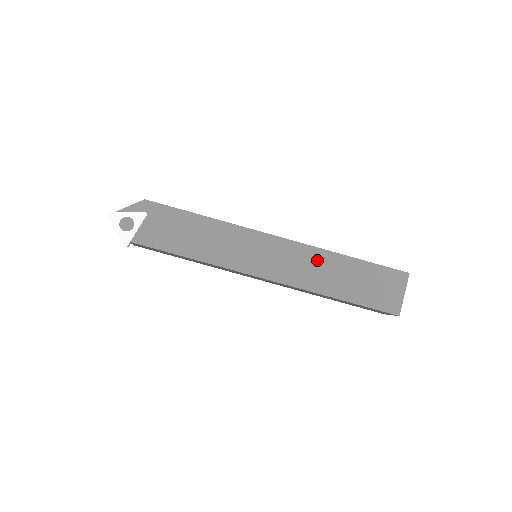
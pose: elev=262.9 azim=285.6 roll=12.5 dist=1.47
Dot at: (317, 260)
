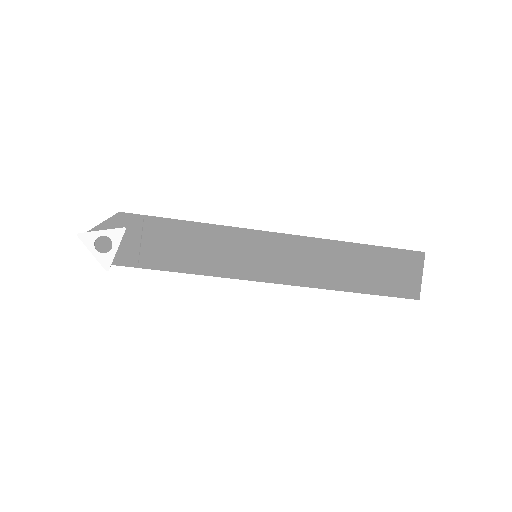
Dot at: (326, 253)
